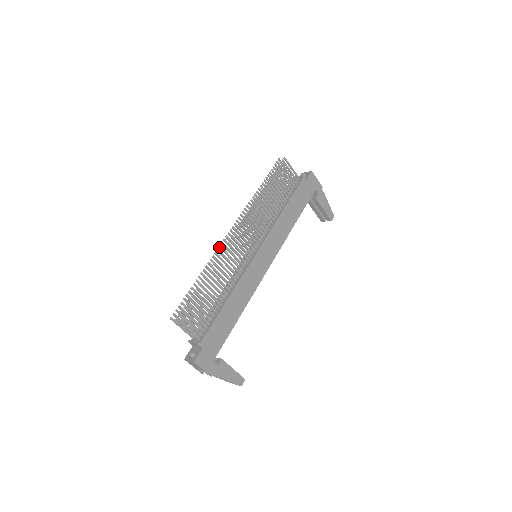
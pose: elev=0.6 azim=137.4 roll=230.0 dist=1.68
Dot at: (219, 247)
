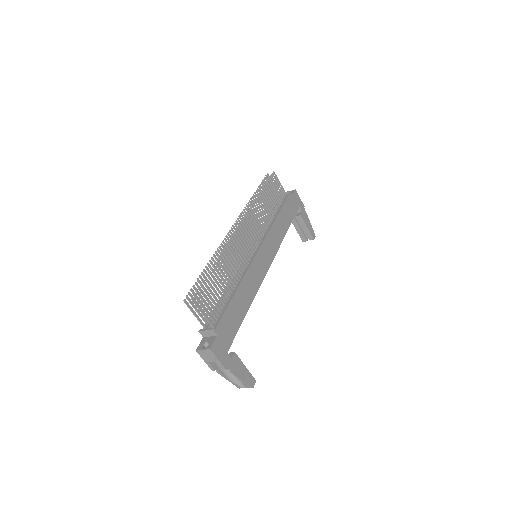
Dot at: (224, 239)
